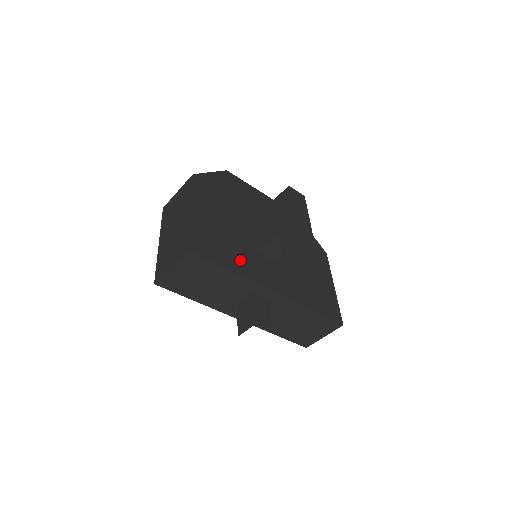
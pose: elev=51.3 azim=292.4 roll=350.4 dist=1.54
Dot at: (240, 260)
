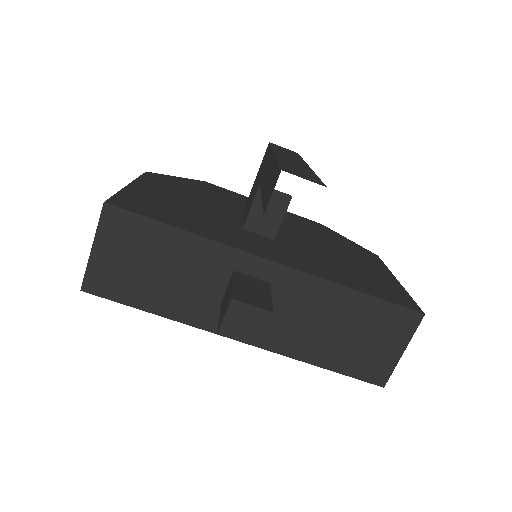
Dot at: (205, 227)
